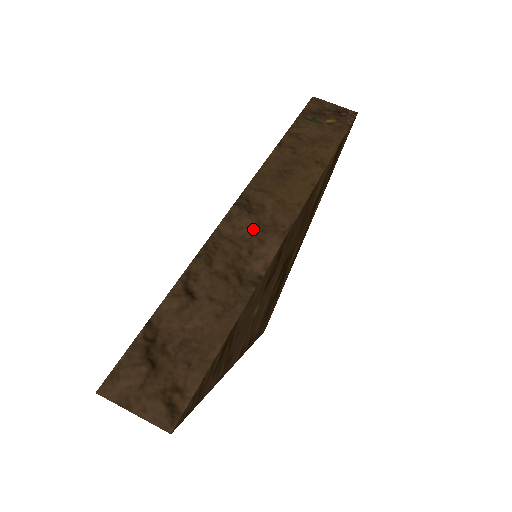
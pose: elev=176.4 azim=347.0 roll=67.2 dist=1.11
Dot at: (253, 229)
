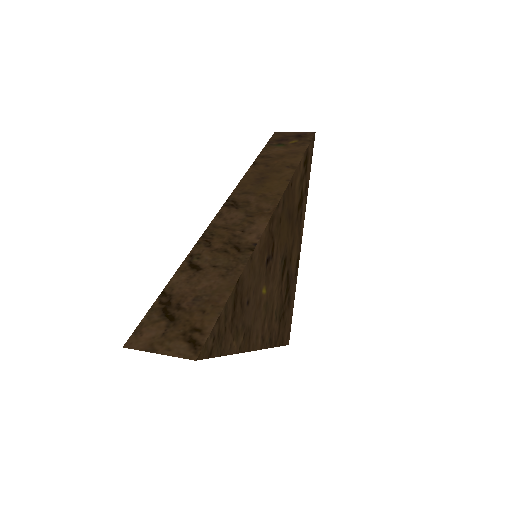
Dot at: (242, 217)
